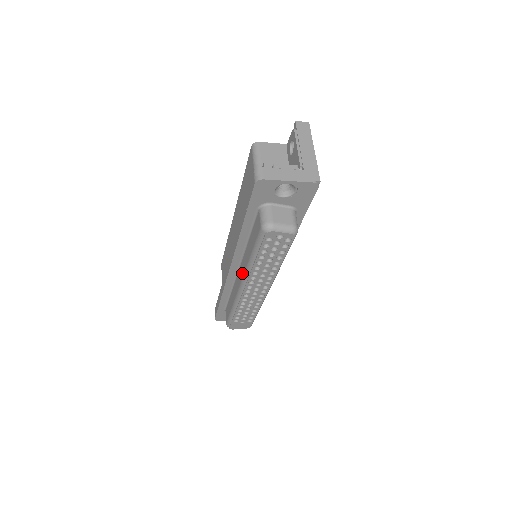
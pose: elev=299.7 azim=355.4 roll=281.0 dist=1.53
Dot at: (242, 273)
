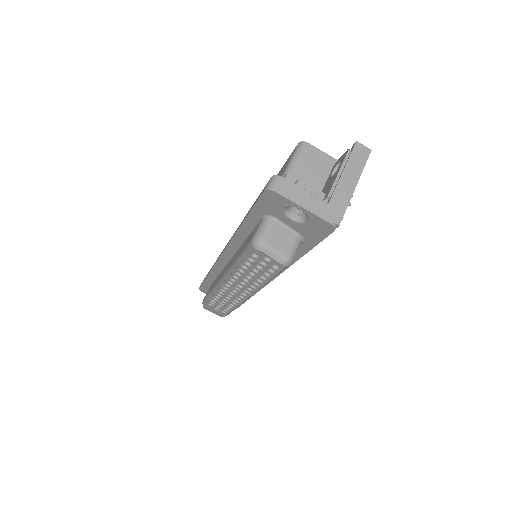
Dot at: (227, 268)
